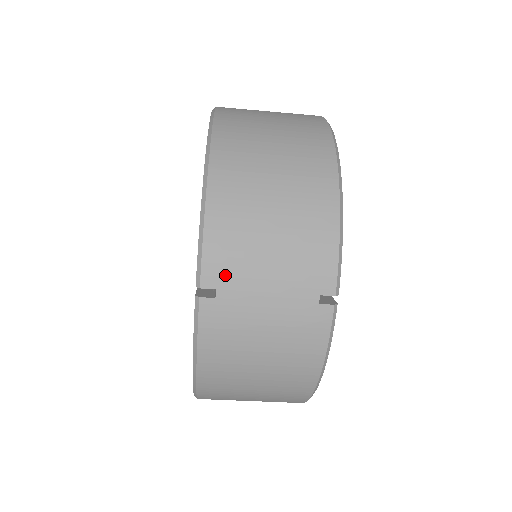
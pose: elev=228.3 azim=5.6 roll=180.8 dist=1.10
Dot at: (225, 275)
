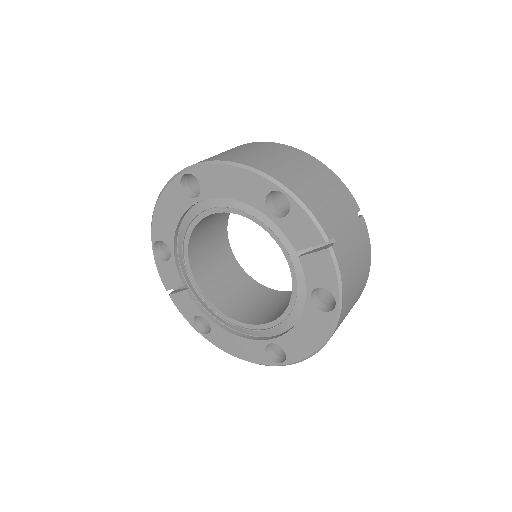
Dot at: (331, 226)
